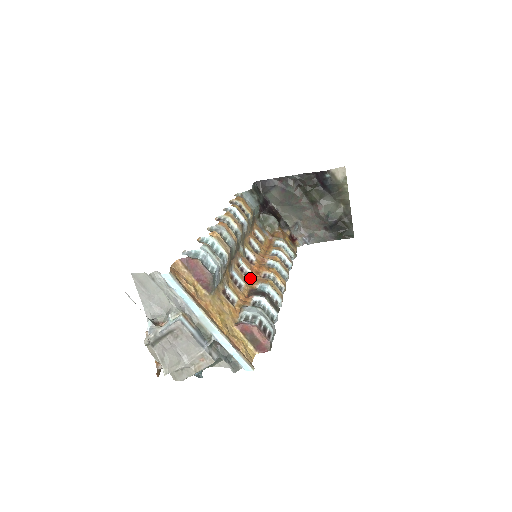
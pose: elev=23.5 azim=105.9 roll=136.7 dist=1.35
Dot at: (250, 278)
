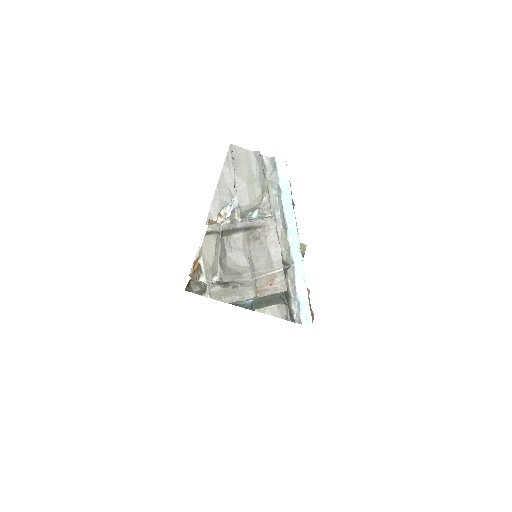
Dot at: occluded
